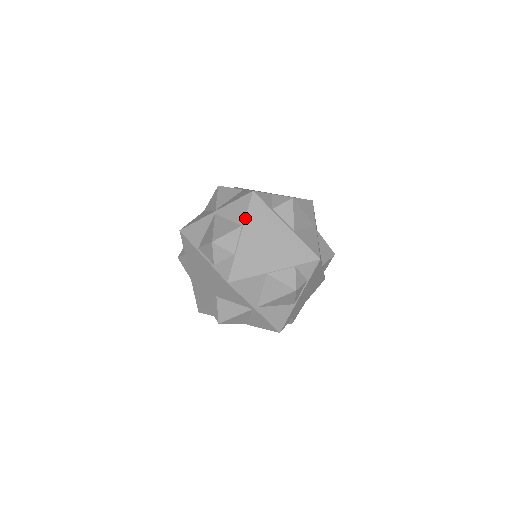
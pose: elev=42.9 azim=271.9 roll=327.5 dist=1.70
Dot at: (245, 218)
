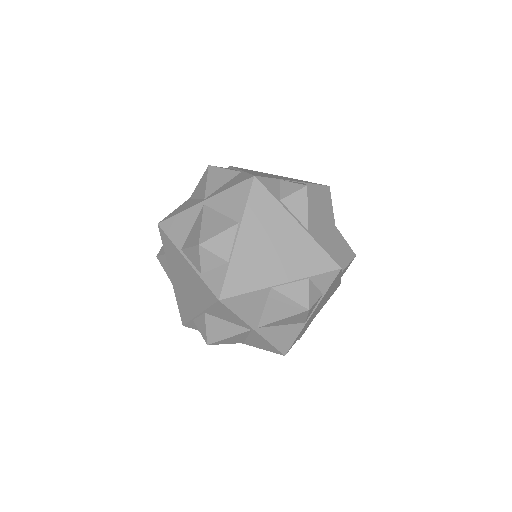
Dot at: (243, 213)
